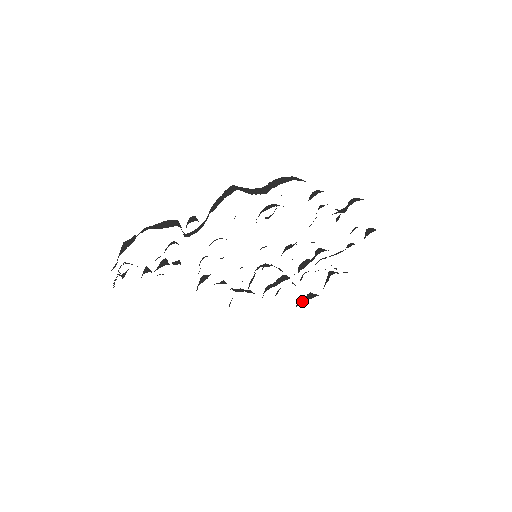
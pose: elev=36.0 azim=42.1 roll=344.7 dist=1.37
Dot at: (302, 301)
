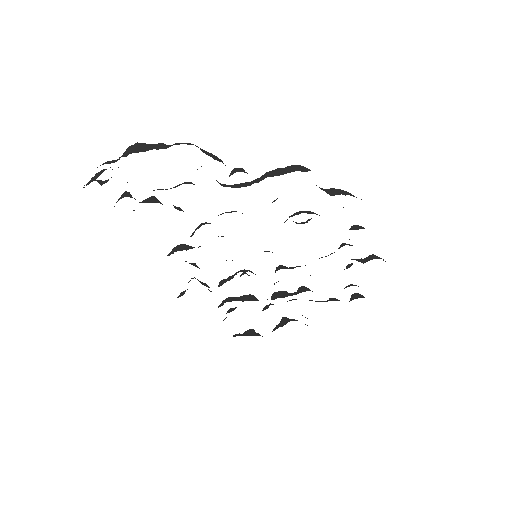
Dot at: (242, 334)
